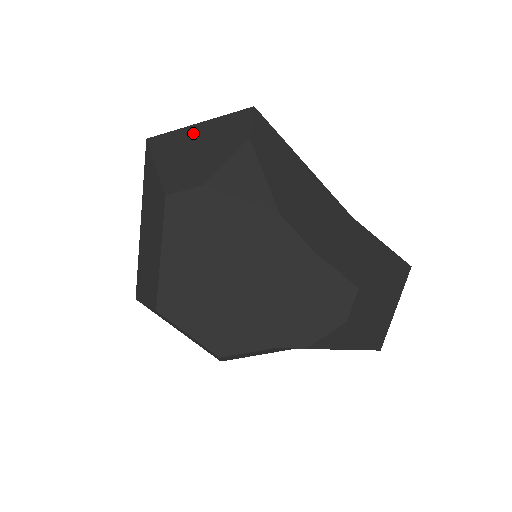
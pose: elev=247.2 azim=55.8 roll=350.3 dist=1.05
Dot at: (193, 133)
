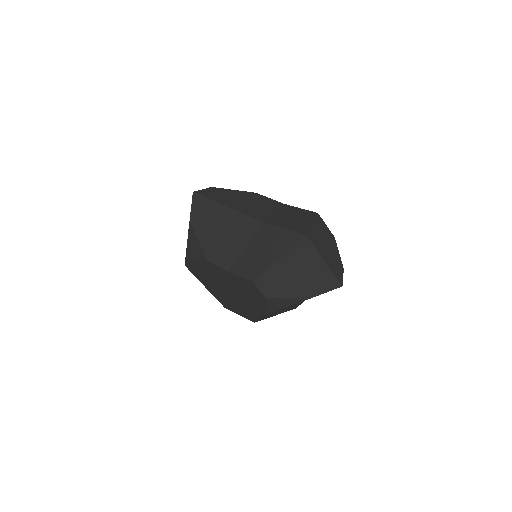
Dot at: occluded
